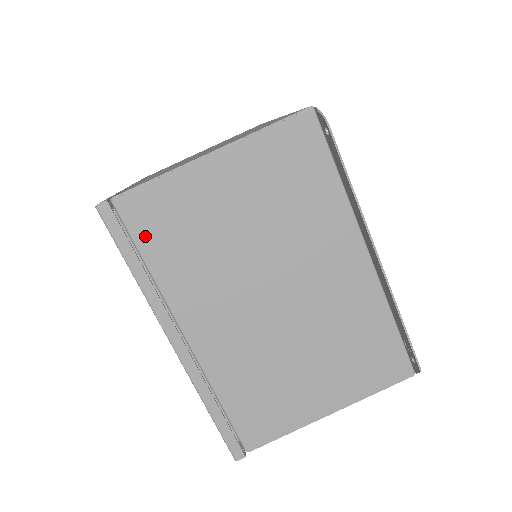
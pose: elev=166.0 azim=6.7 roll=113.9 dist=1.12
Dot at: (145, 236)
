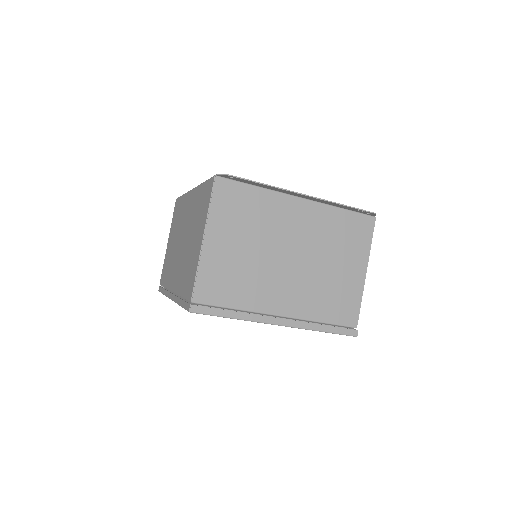
Dot at: (219, 299)
